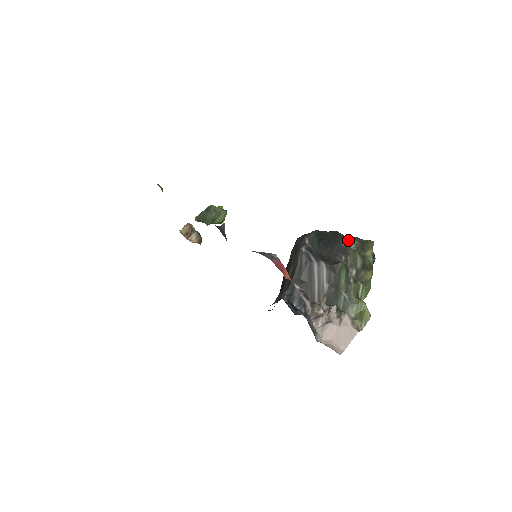
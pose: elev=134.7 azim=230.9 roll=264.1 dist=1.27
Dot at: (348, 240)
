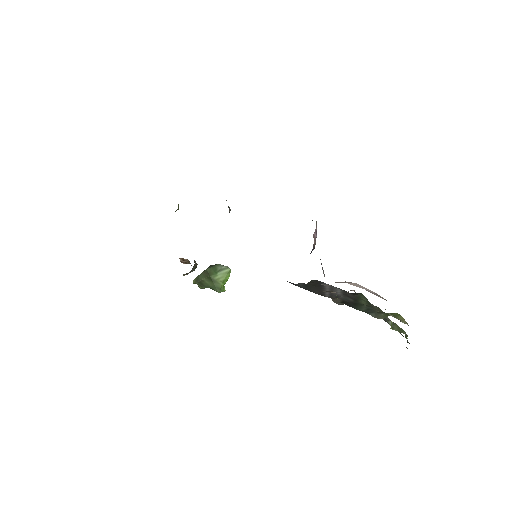
Dot at: occluded
